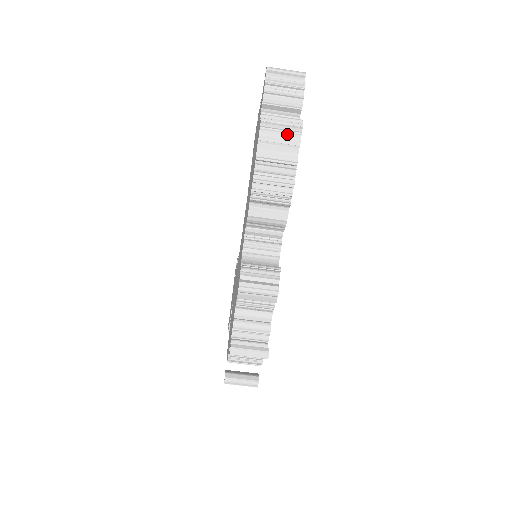
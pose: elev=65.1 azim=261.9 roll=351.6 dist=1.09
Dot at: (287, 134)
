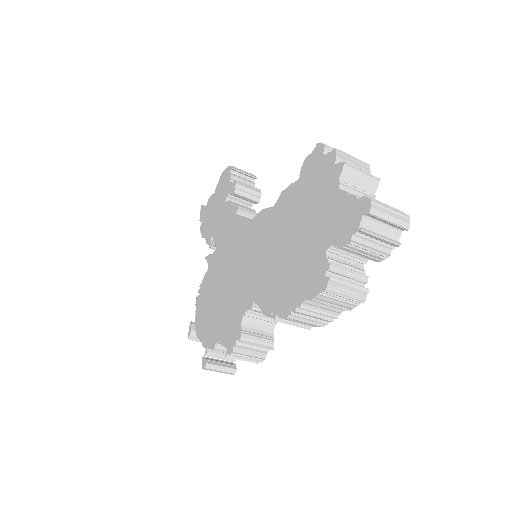
Dot at: (344, 302)
